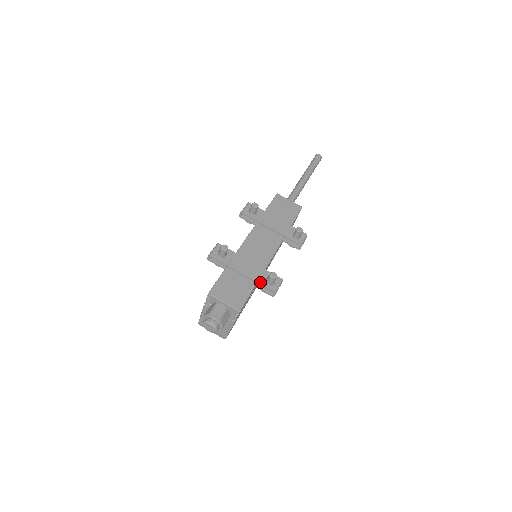
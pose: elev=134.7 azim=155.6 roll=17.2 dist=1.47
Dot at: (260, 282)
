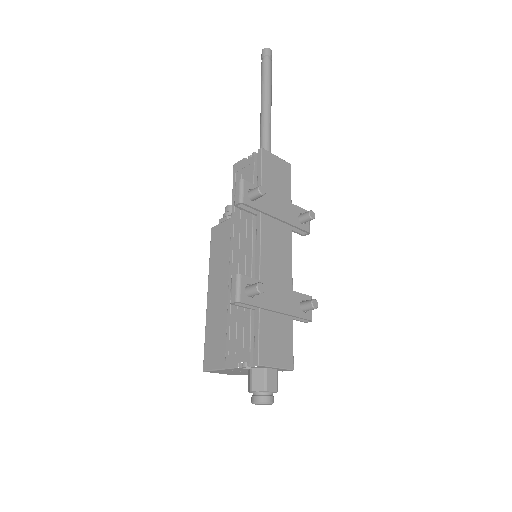
Dot at: (297, 314)
